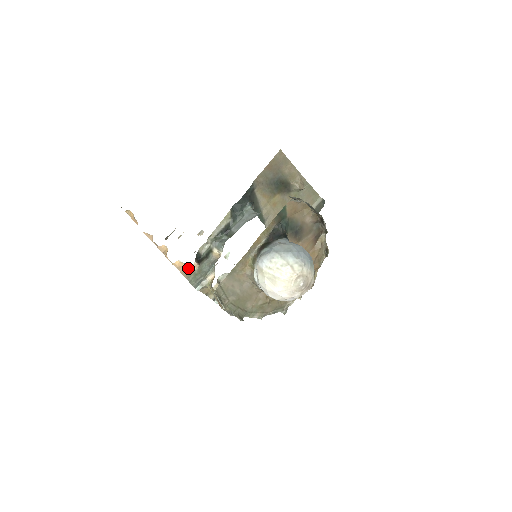
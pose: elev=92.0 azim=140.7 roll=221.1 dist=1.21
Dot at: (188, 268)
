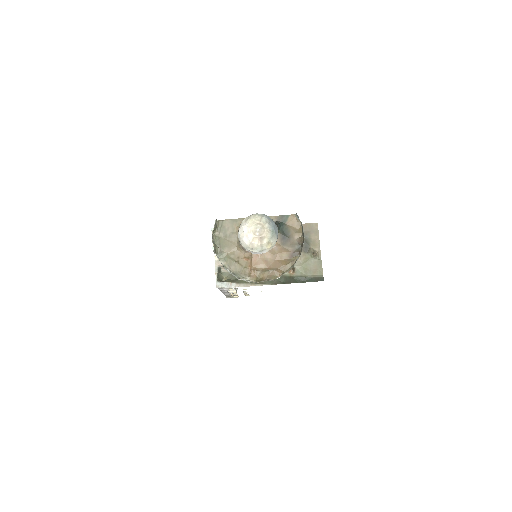
Dot at: occluded
